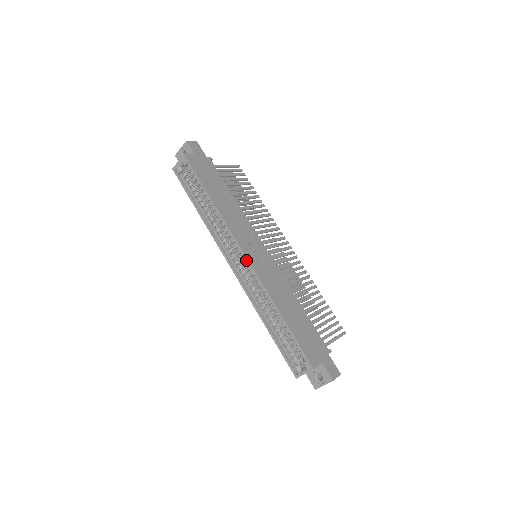
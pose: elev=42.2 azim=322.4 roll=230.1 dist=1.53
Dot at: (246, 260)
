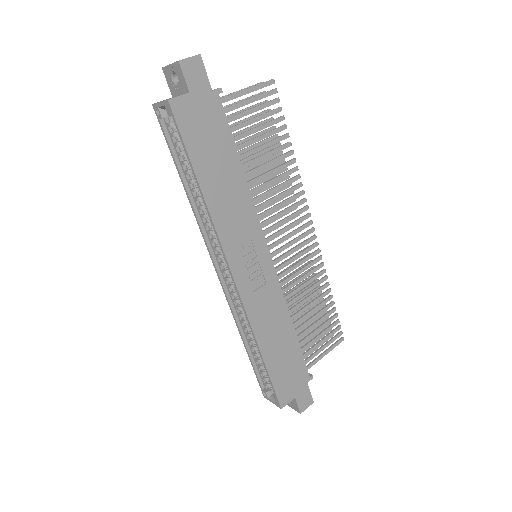
Dot at: (234, 284)
